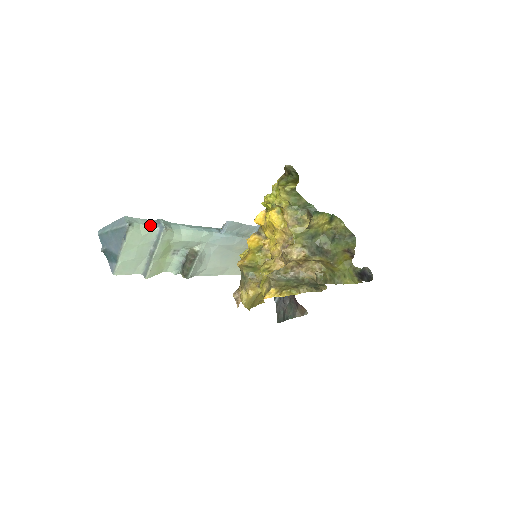
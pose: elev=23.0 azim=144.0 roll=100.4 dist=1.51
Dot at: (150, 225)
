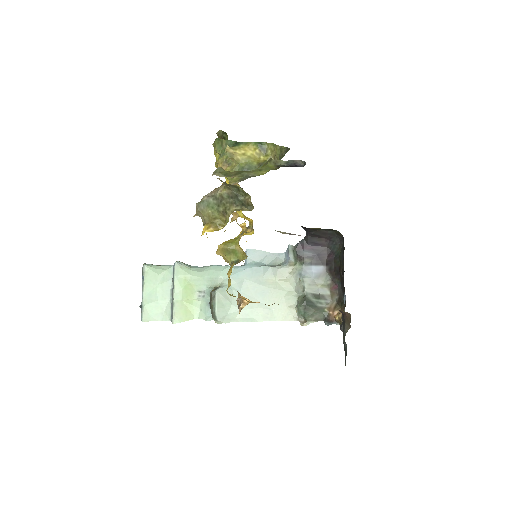
Dot at: (167, 266)
